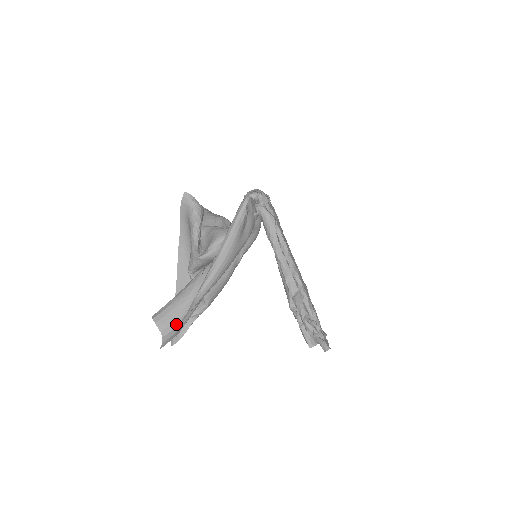
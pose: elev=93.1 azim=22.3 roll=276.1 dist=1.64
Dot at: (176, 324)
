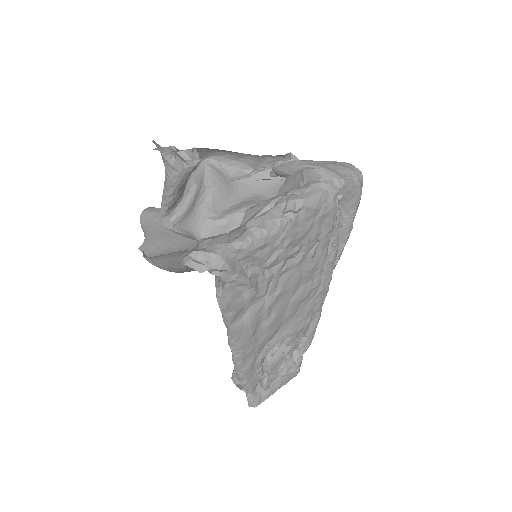
Dot at: (154, 242)
